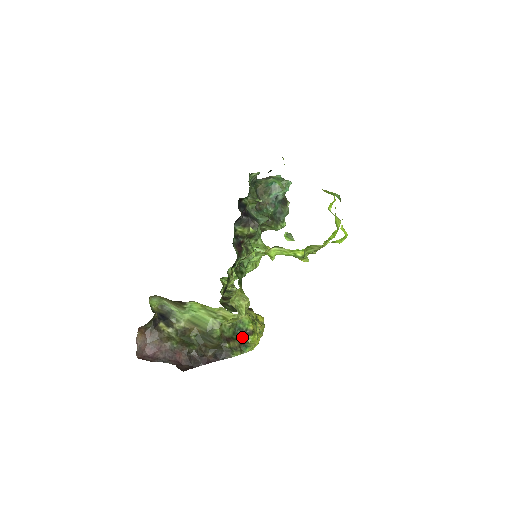
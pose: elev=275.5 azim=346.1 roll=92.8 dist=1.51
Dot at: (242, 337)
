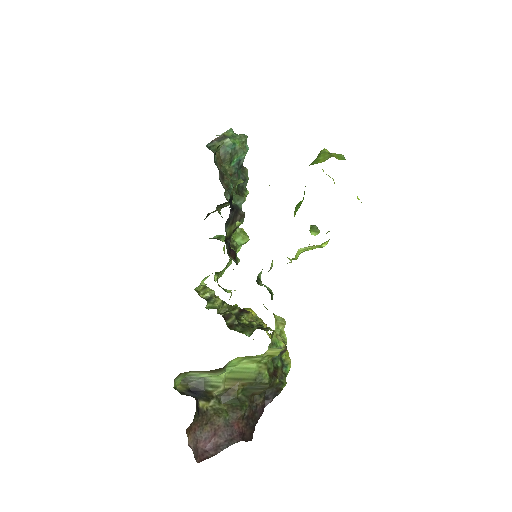
Dot at: (280, 359)
